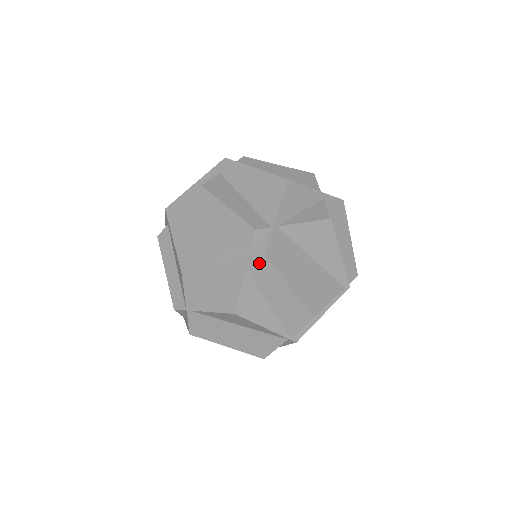
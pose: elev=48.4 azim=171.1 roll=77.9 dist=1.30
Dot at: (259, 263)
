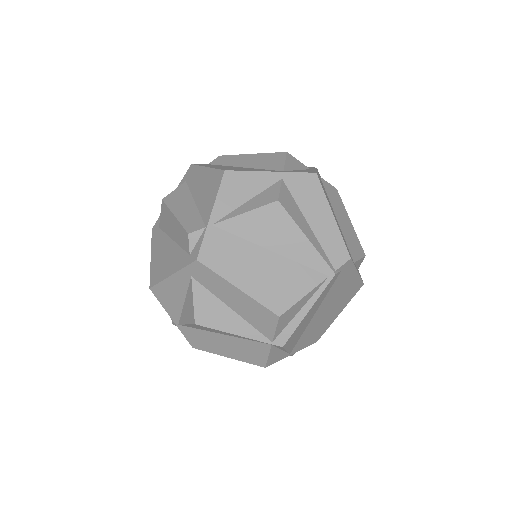
Dot at: (197, 268)
